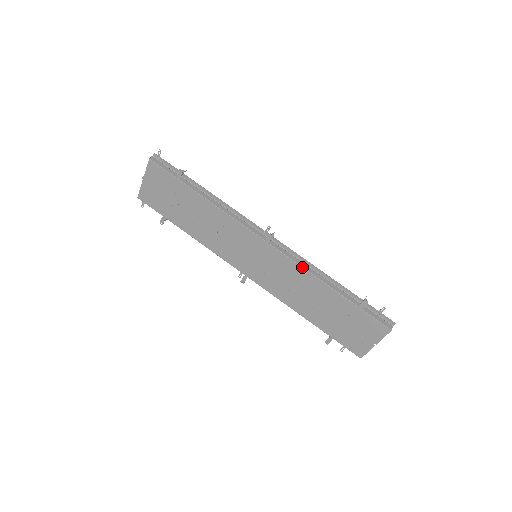
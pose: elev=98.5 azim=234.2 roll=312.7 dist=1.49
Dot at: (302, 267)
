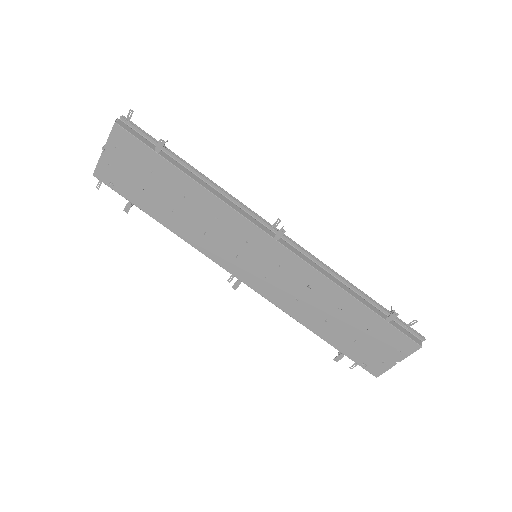
Dot at: (319, 271)
